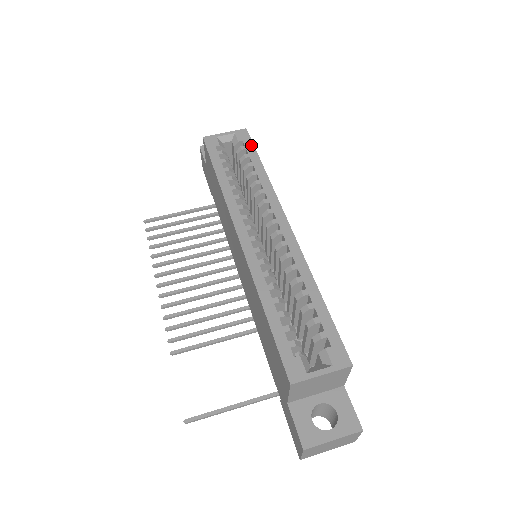
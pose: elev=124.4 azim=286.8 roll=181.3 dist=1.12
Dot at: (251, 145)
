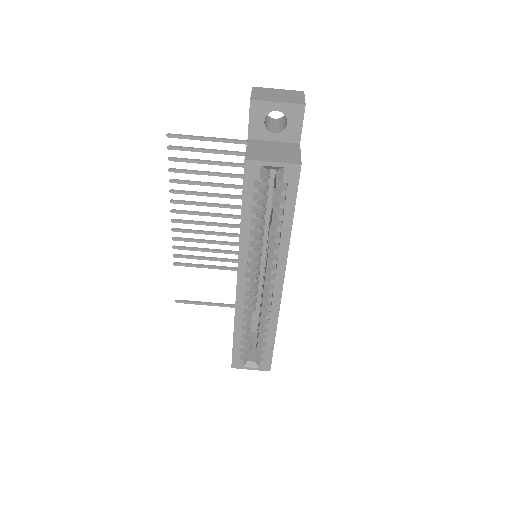
Dot at: (294, 193)
